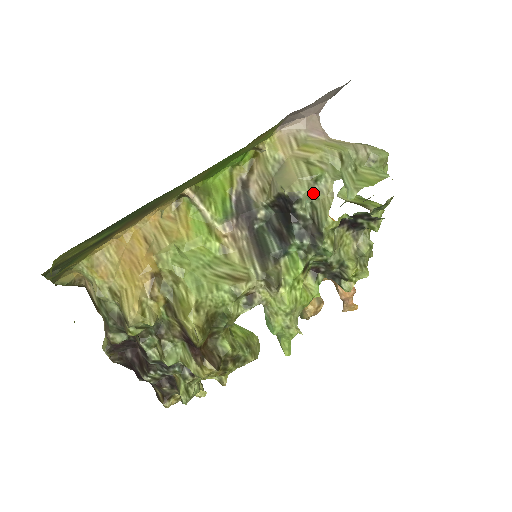
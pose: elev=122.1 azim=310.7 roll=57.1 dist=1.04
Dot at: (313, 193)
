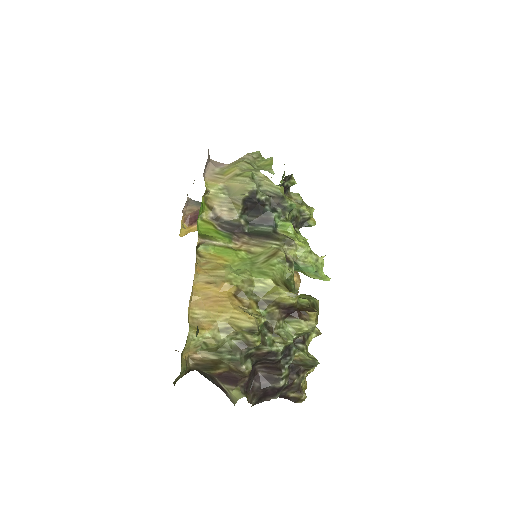
Dot at: (258, 184)
